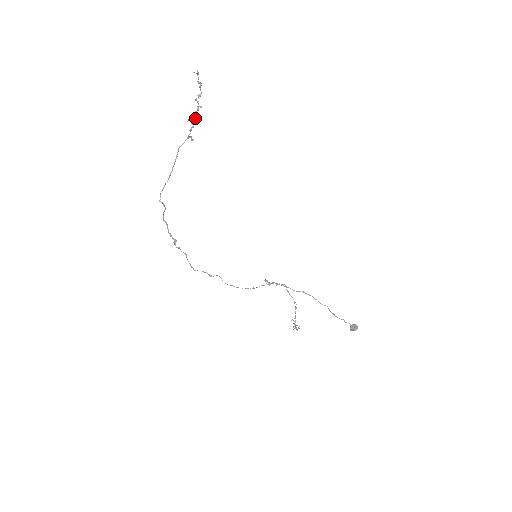
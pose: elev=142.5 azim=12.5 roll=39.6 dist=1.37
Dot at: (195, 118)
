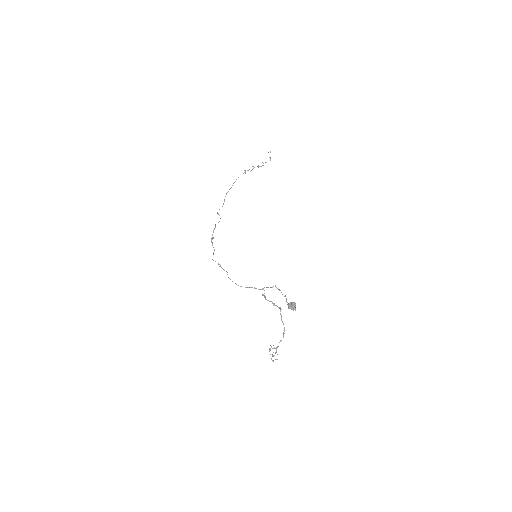
Dot at: occluded
